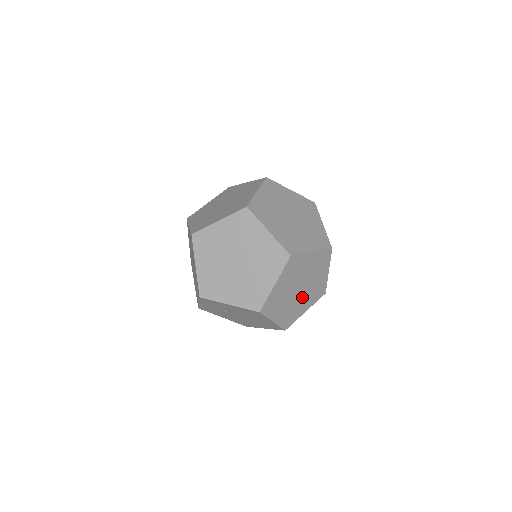
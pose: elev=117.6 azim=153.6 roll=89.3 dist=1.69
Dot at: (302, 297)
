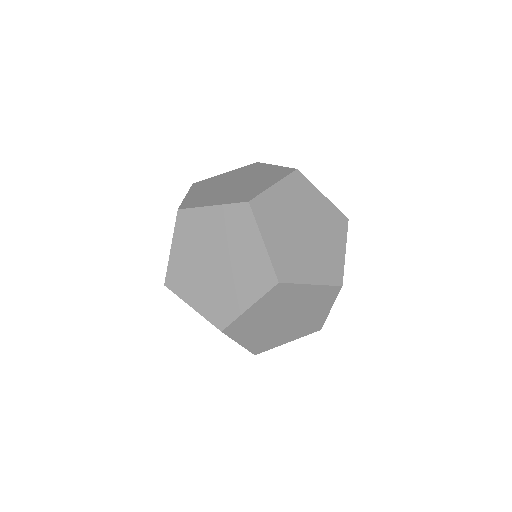
Dot at: (302, 314)
